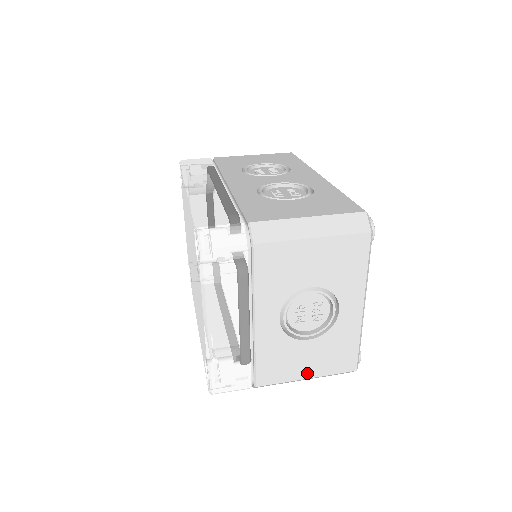
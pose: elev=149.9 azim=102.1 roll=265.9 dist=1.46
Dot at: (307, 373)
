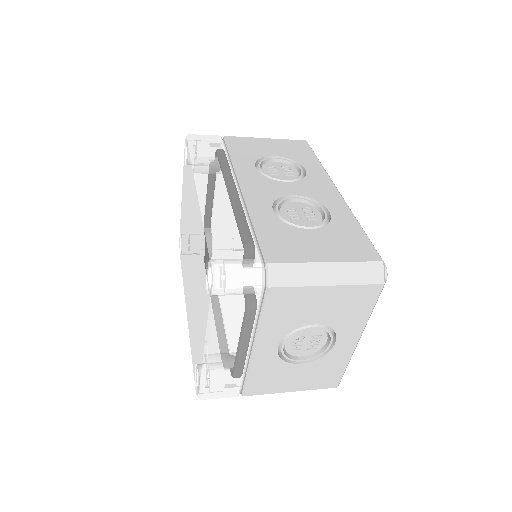
Dot at: (292, 388)
